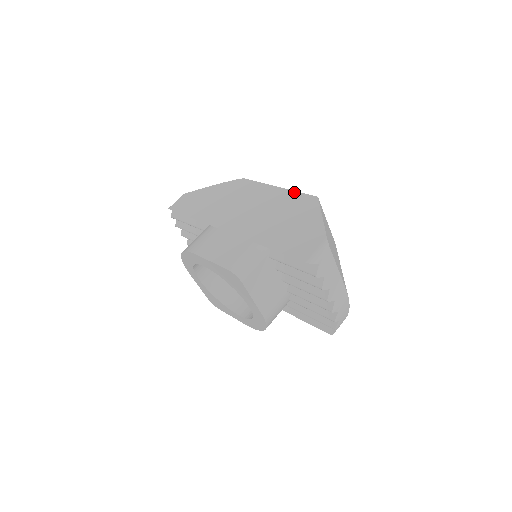
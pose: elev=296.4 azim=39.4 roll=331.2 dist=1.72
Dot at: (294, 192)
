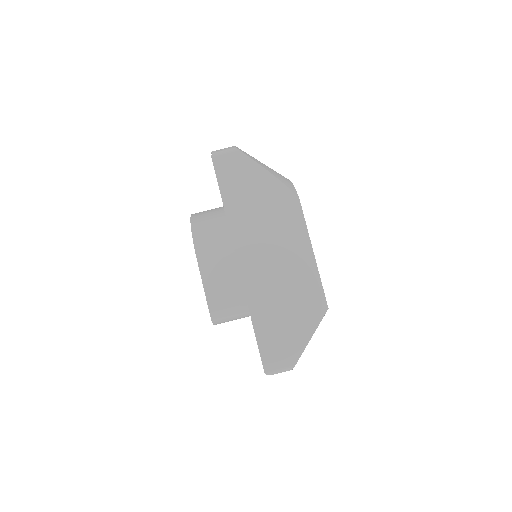
Dot at: (319, 279)
